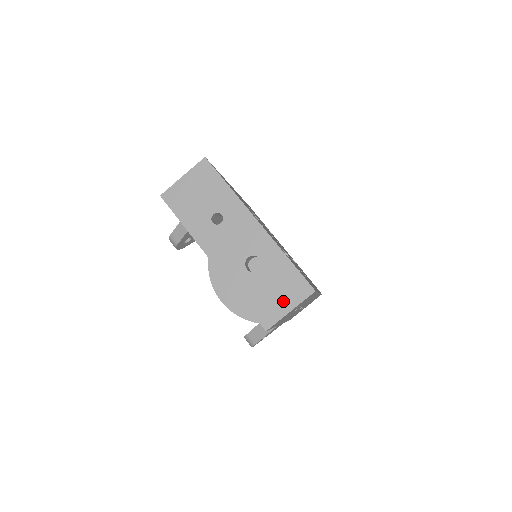
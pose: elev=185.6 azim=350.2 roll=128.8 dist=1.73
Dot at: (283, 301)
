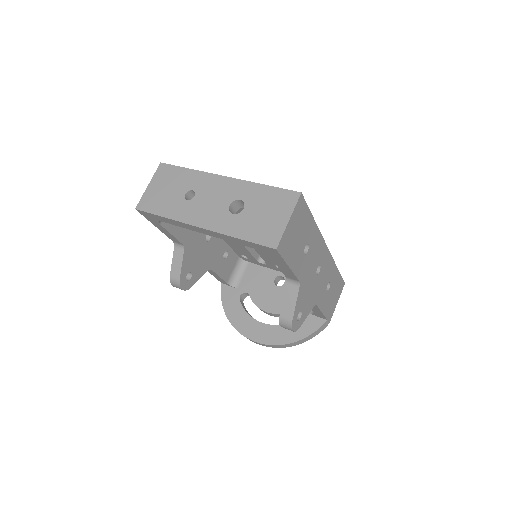
Dot at: (278, 217)
